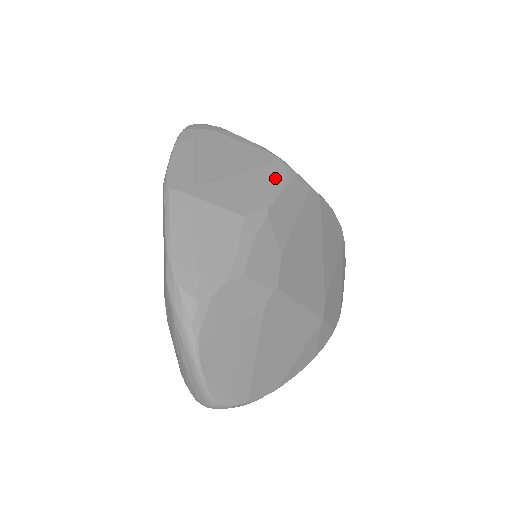
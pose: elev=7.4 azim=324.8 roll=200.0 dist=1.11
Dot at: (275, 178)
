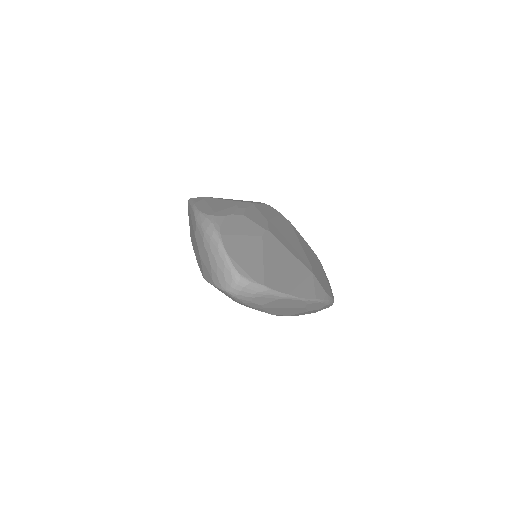
Dot at: (256, 202)
